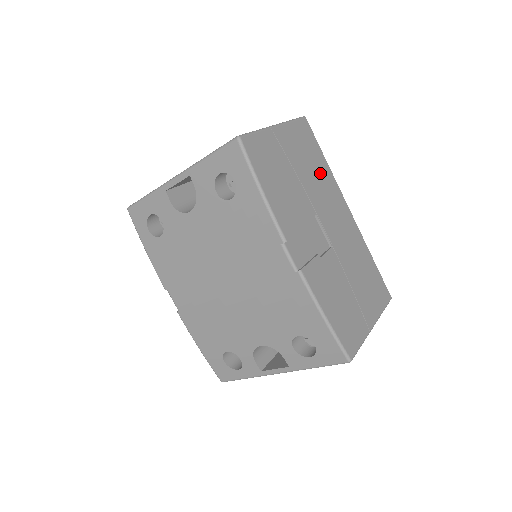
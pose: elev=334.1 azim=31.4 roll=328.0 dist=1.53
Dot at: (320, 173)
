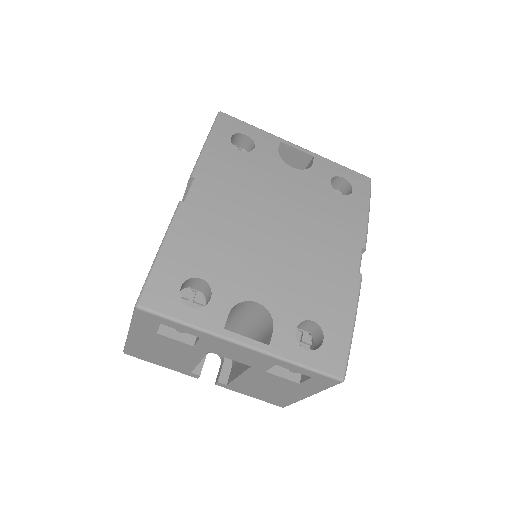
Dot at: occluded
